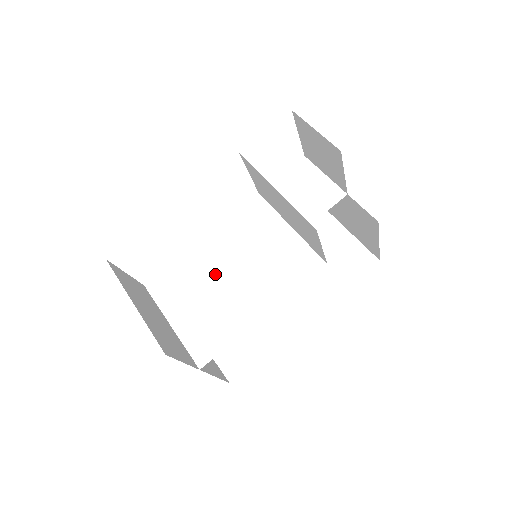
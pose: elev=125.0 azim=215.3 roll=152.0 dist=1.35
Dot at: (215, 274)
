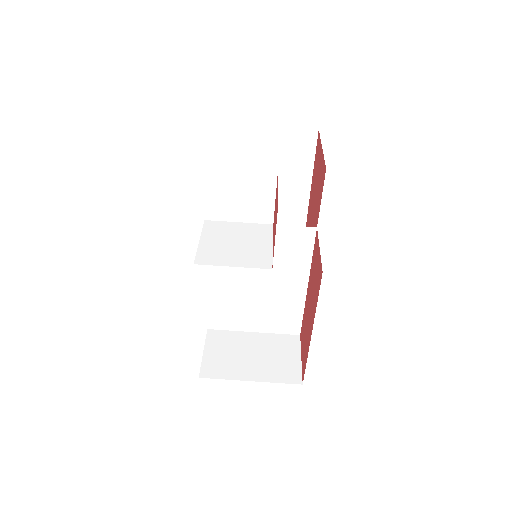
Dot at: (245, 291)
